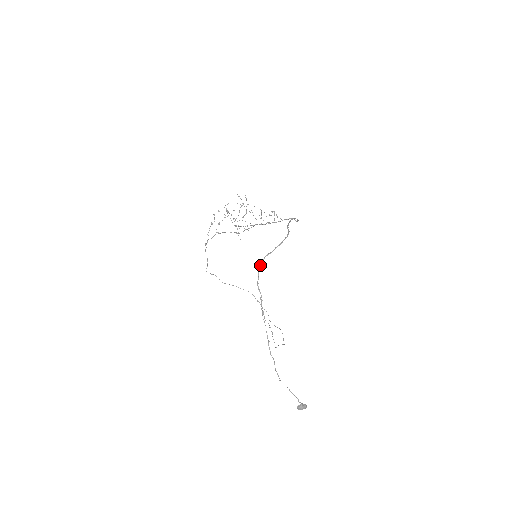
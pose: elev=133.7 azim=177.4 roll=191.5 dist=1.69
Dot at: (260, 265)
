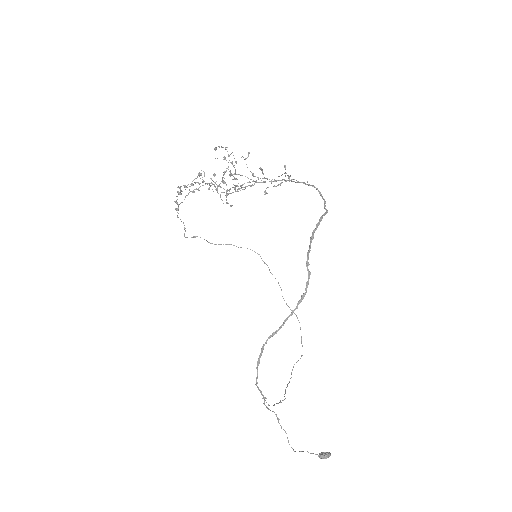
Dot at: (259, 356)
